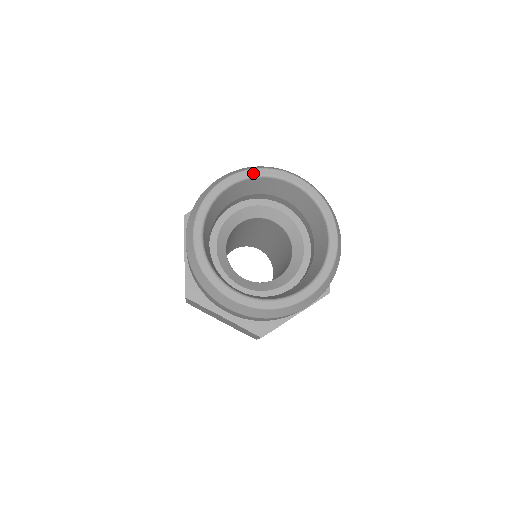
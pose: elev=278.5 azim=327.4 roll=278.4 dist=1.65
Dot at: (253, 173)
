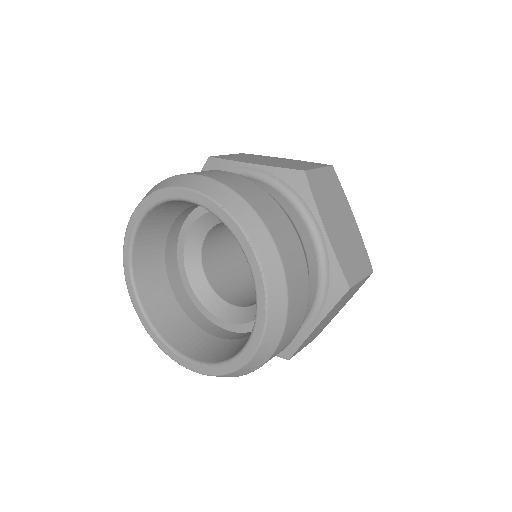
Dot at: (212, 207)
